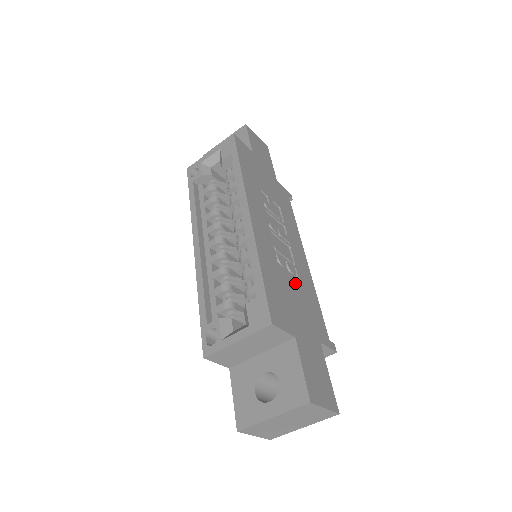
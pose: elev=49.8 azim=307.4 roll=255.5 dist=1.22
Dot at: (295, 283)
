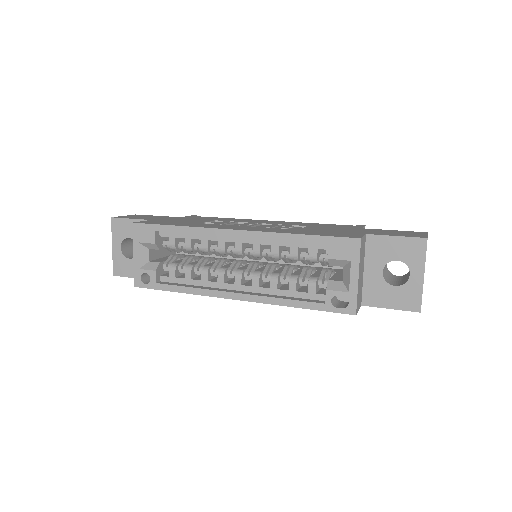
Dot at: occluded
